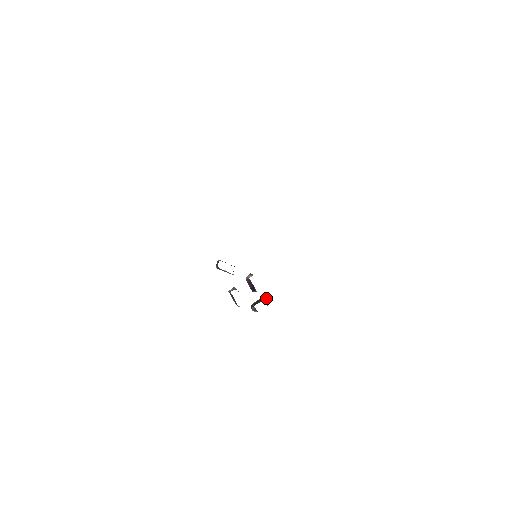
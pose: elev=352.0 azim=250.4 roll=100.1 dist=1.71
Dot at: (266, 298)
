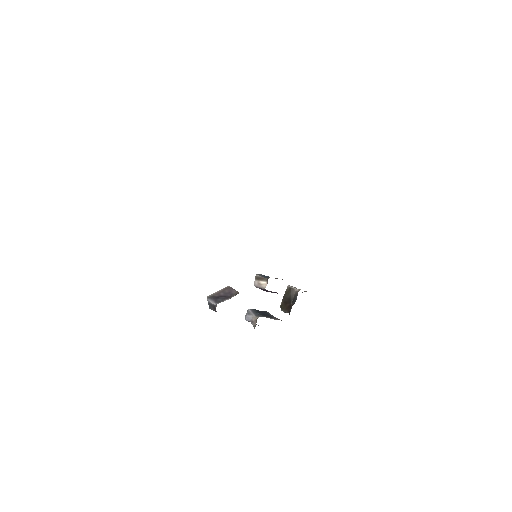
Dot at: (296, 290)
